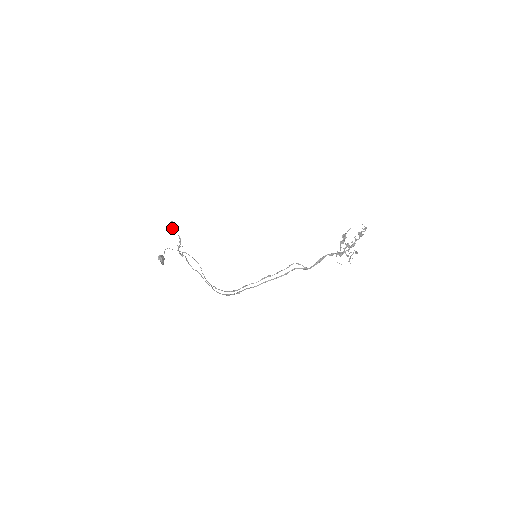
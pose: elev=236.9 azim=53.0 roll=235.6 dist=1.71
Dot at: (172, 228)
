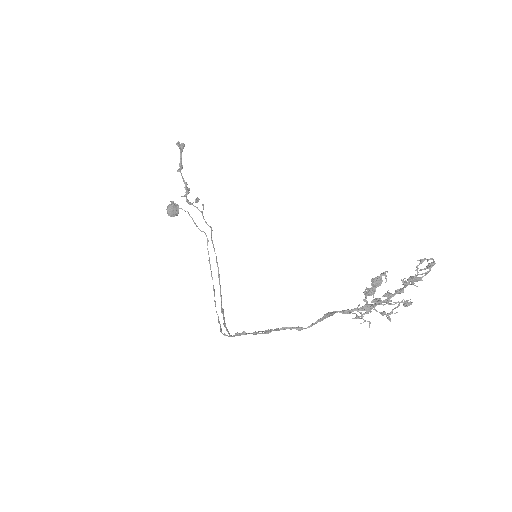
Dot at: (180, 154)
